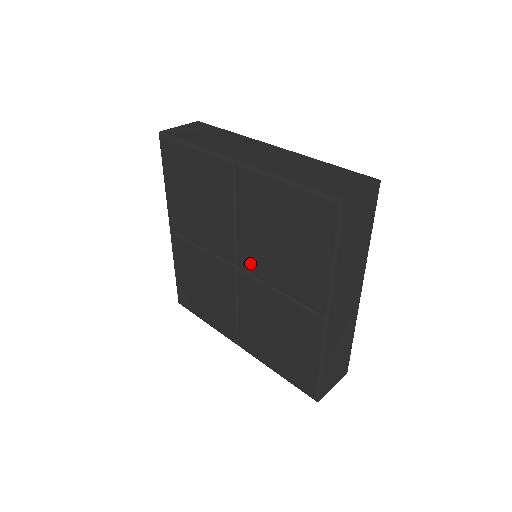
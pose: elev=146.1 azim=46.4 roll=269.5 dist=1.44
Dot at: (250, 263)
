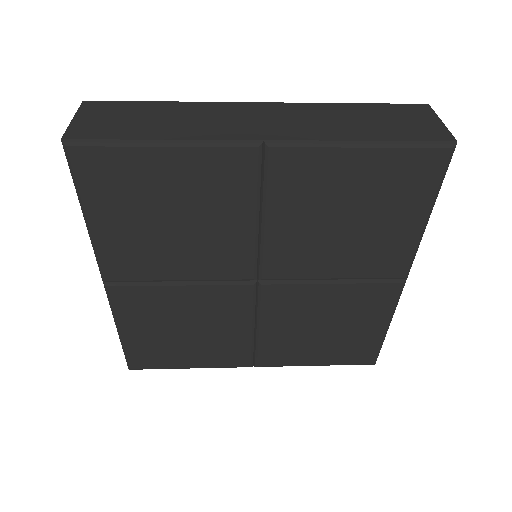
Dot at: (285, 268)
